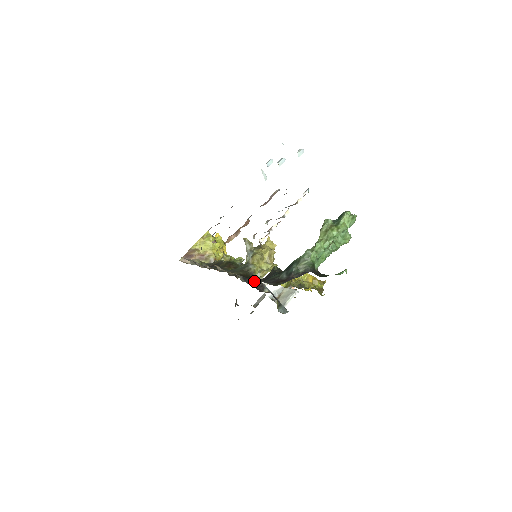
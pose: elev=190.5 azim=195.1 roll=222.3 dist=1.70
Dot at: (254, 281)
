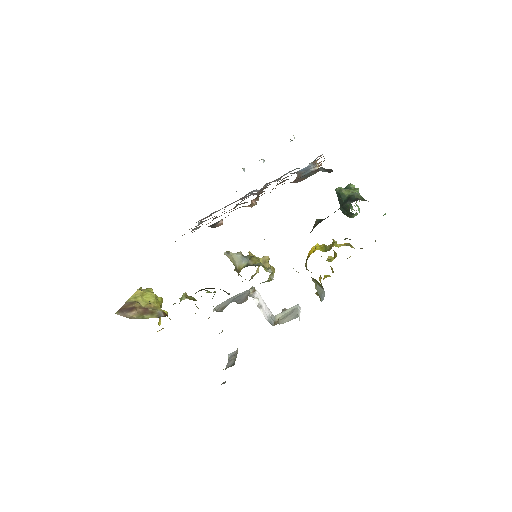
Dot at: occluded
